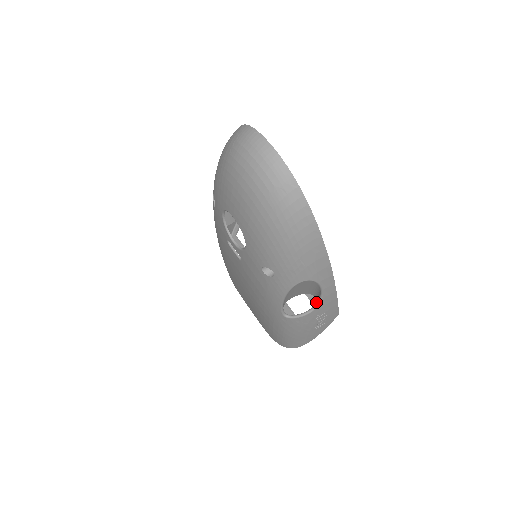
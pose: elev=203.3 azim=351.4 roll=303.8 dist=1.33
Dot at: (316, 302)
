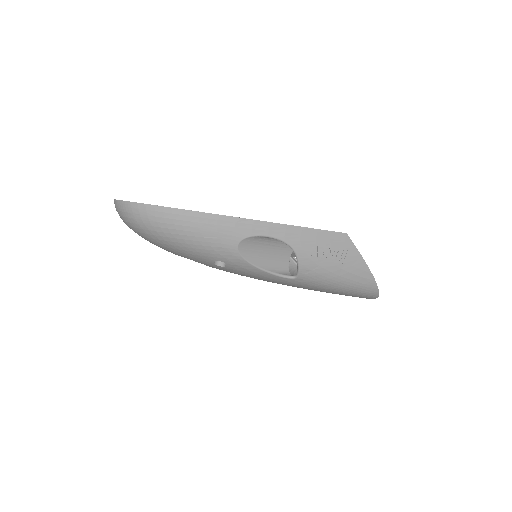
Dot at: occluded
